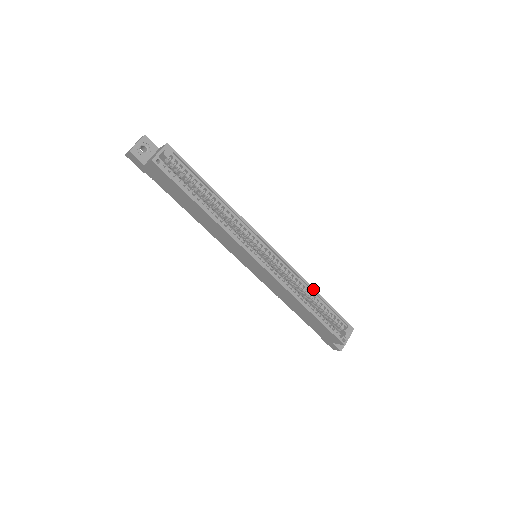
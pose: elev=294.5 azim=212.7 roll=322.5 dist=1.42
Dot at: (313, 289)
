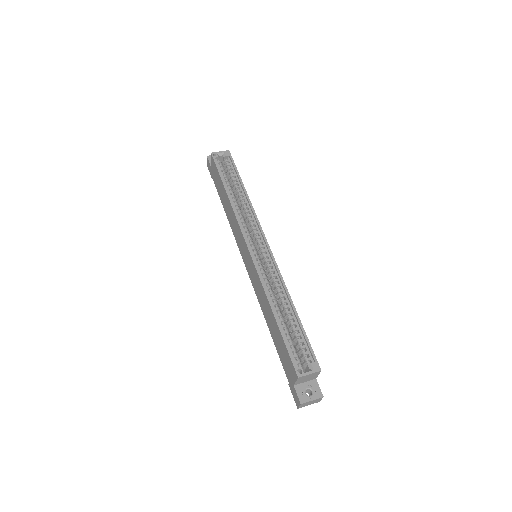
Dot at: (290, 299)
